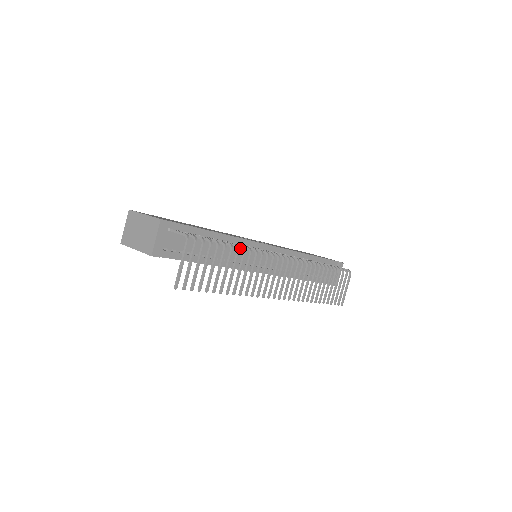
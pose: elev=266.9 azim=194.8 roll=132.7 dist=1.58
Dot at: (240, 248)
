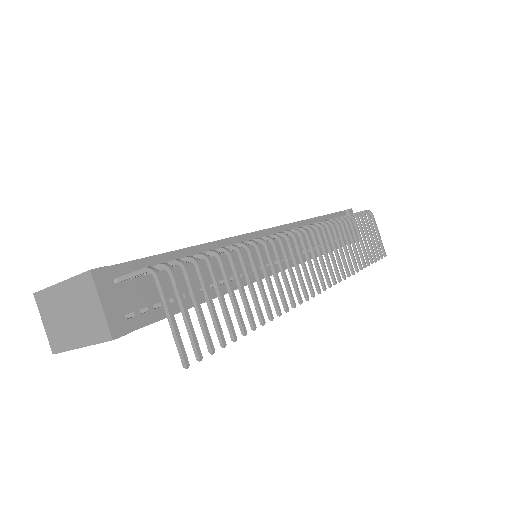
Dot at: (234, 253)
